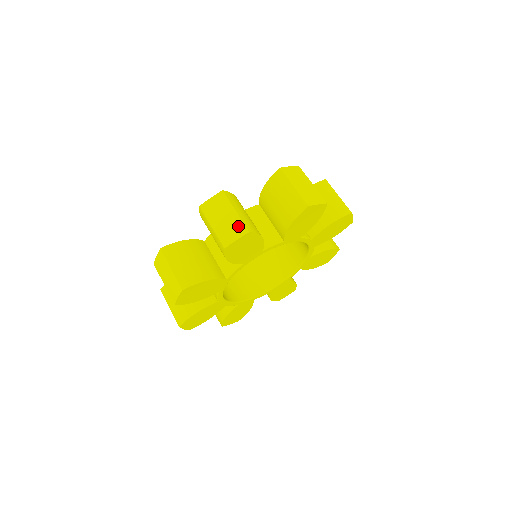
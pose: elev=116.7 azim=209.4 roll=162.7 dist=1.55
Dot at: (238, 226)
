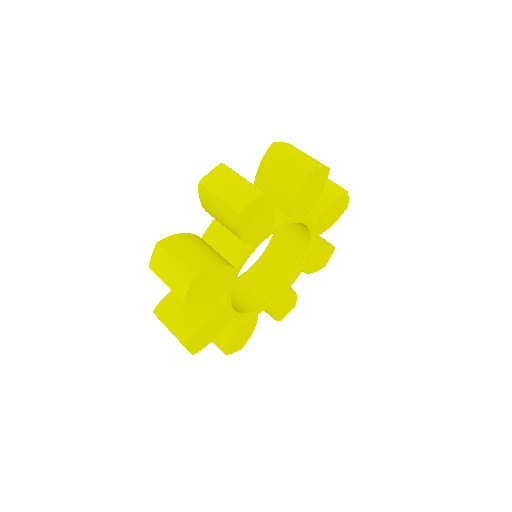
Dot at: (318, 162)
